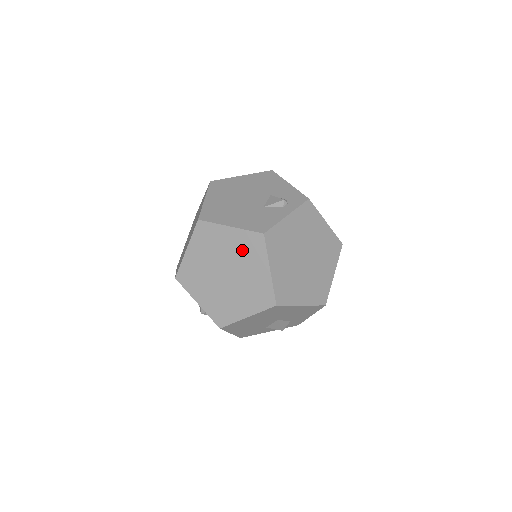
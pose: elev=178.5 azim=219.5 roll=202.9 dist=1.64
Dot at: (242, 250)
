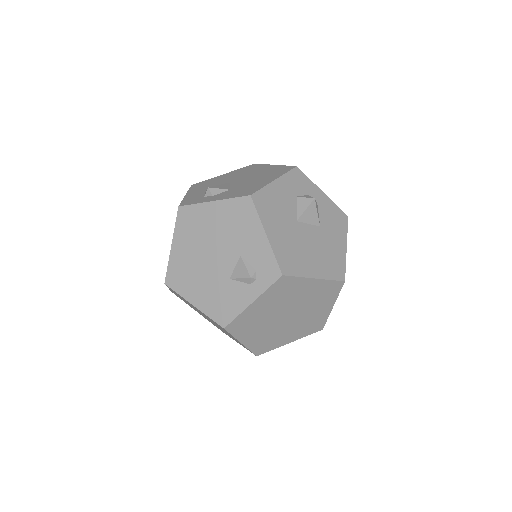
Dot at: occluded
